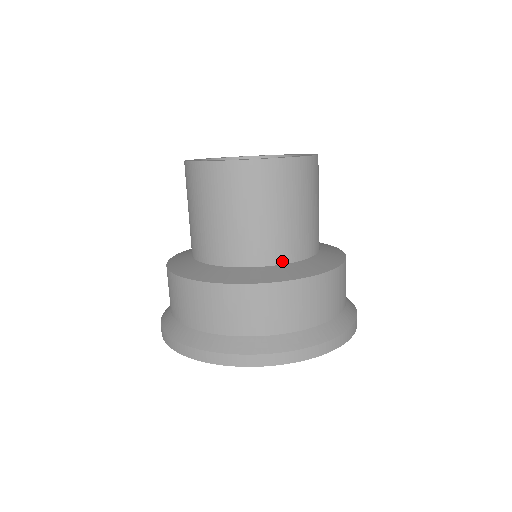
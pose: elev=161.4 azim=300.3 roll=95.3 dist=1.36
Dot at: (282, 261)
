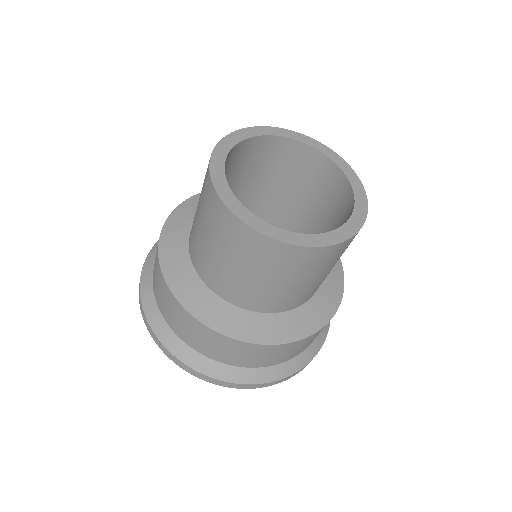
Dot at: occluded
